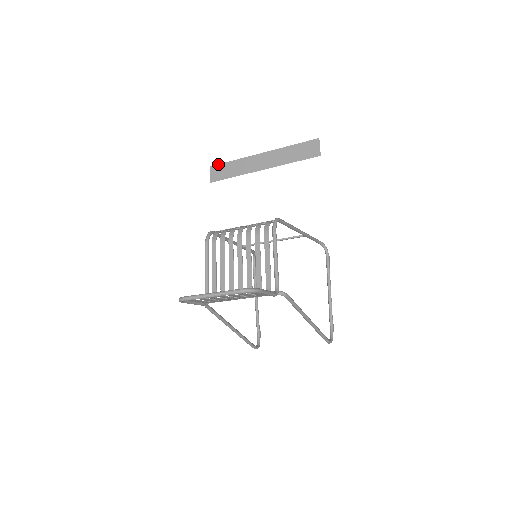
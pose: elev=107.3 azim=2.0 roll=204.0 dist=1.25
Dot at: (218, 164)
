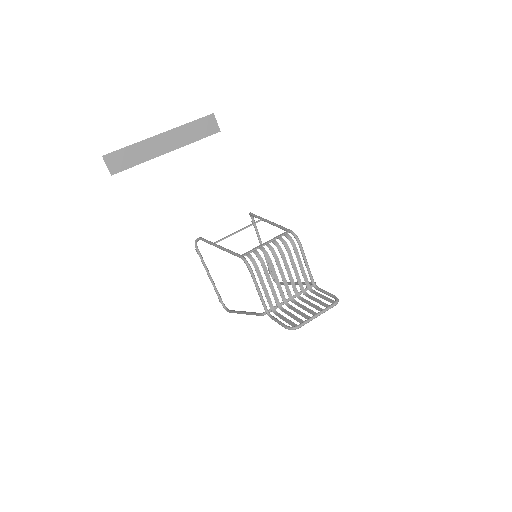
Dot at: (111, 152)
